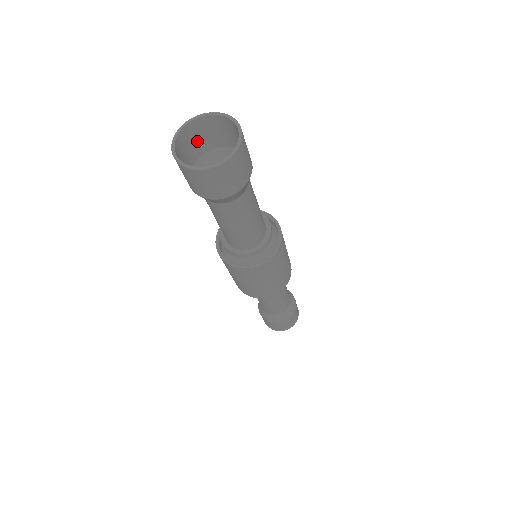
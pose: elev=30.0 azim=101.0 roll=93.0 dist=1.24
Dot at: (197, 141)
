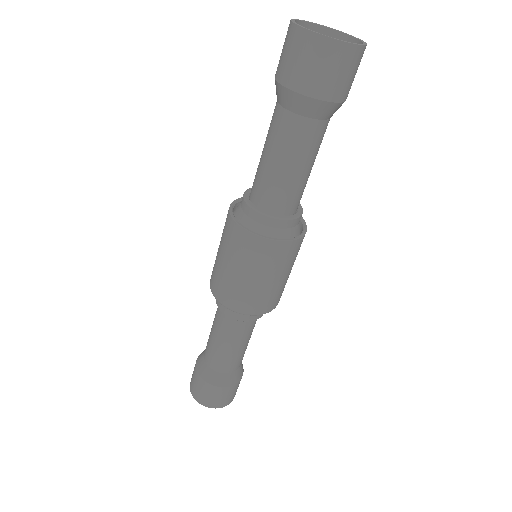
Dot at: occluded
